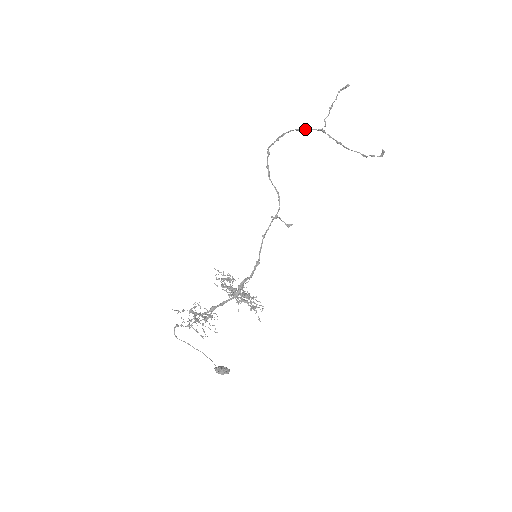
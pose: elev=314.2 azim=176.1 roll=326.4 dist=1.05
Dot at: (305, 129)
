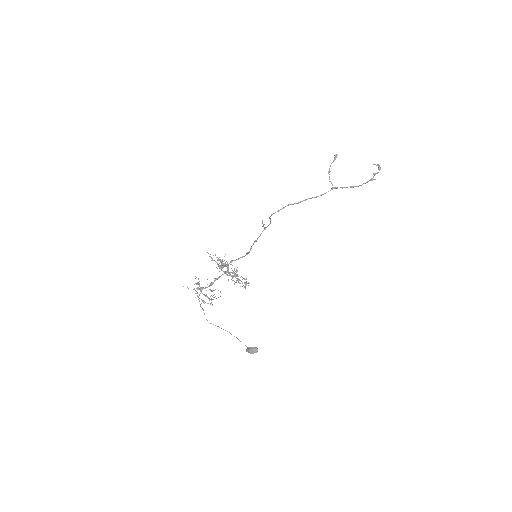
Dot at: (321, 194)
